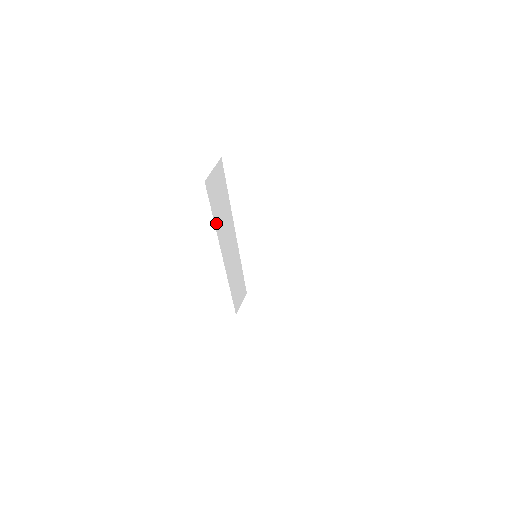
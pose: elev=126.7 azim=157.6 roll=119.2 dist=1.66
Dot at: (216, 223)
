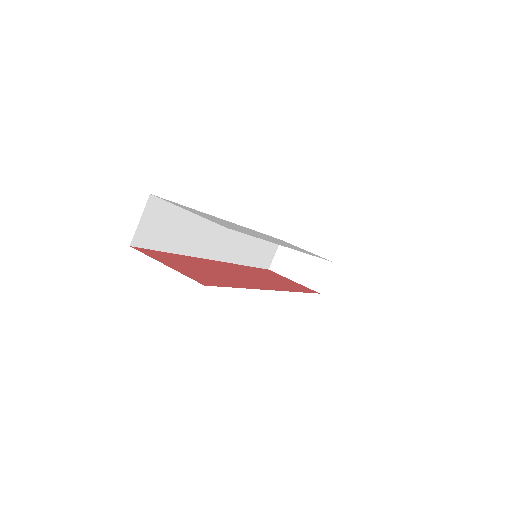
Dot at: (182, 250)
